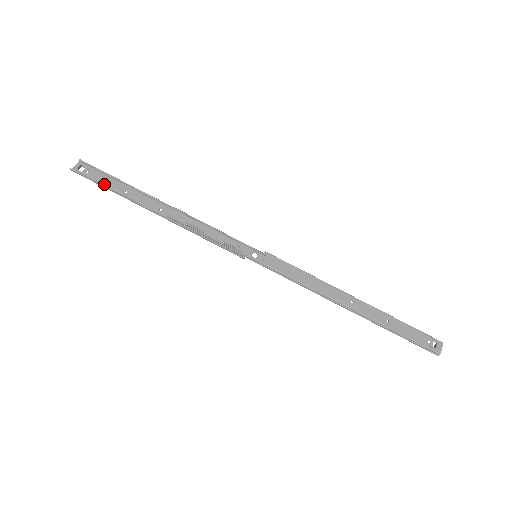
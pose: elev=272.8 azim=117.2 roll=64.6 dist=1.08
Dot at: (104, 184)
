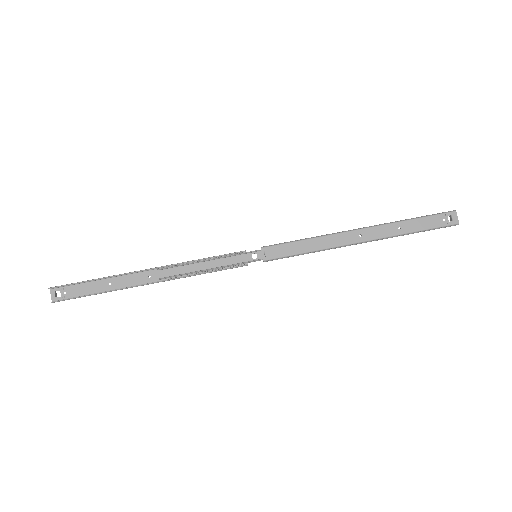
Dot at: (87, 292)
